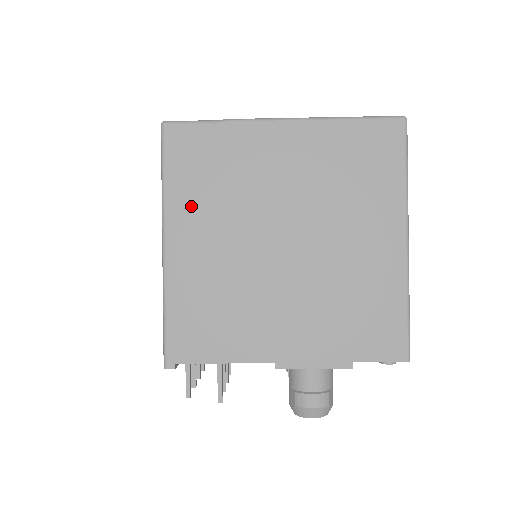
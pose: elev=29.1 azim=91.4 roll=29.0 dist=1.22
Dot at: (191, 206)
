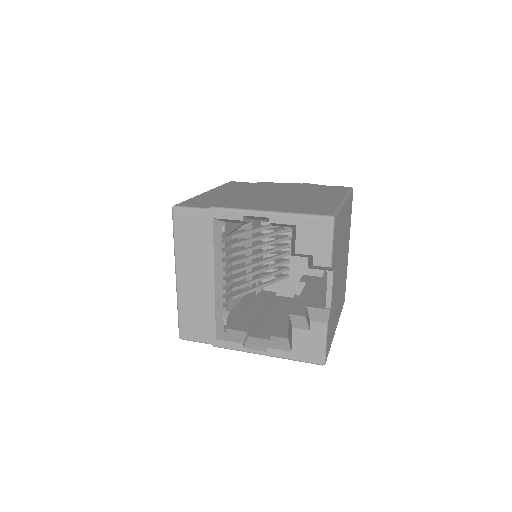
Dot at: occluded
